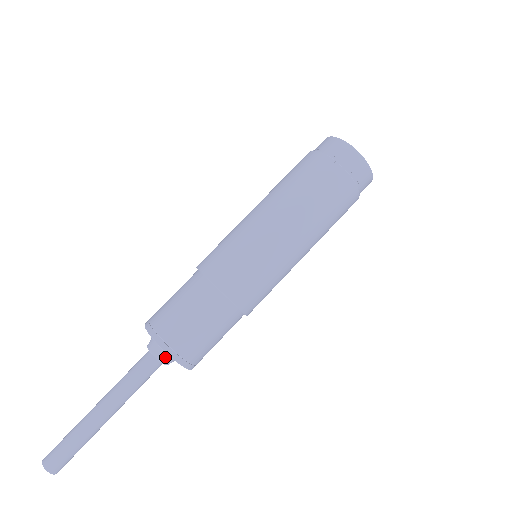
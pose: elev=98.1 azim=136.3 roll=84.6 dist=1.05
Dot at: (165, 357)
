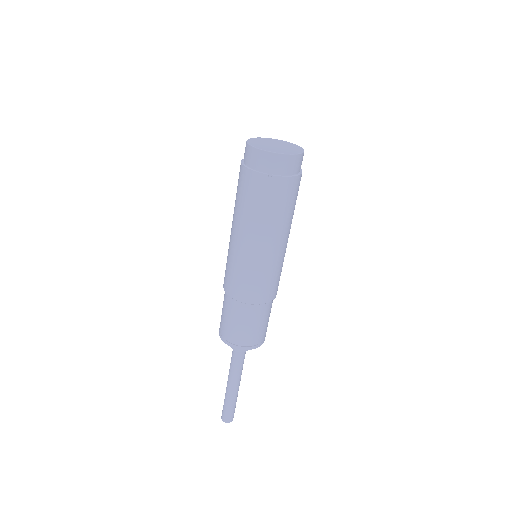
Dot at: occluded
